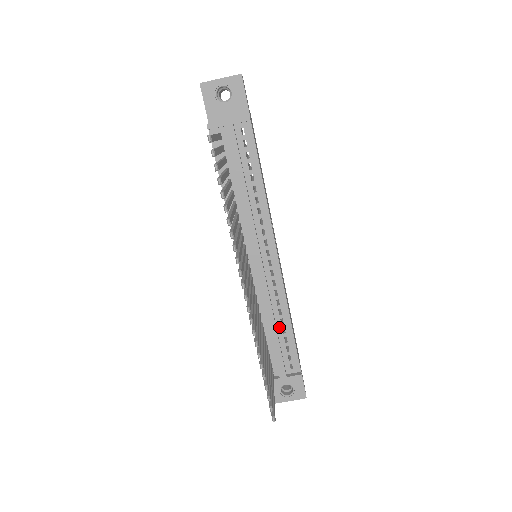
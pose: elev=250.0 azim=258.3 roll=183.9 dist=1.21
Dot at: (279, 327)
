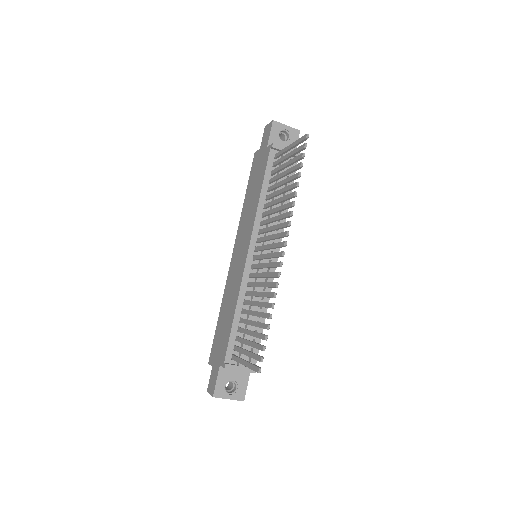
Dot at: (255, 319)
